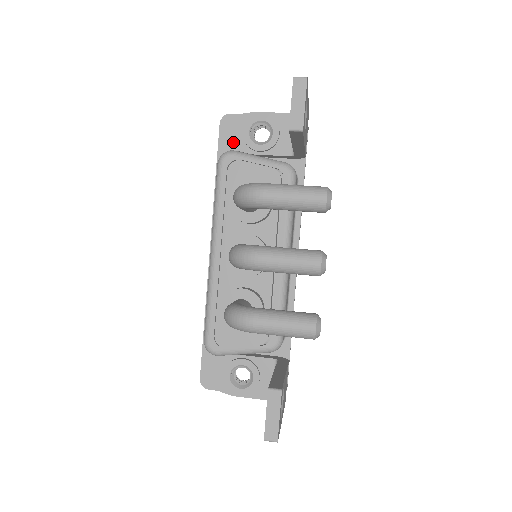
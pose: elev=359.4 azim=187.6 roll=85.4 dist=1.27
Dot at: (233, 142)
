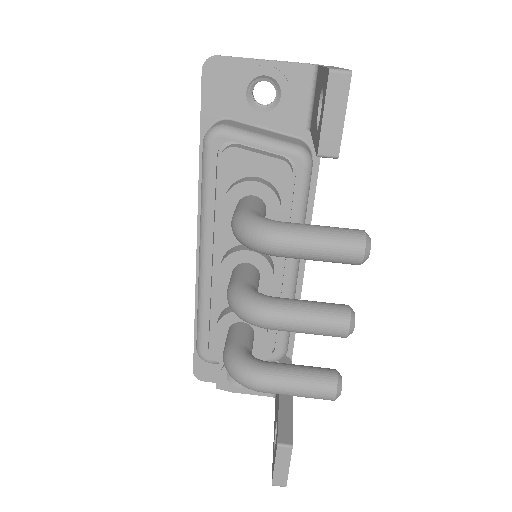
Dot at: (222, 100)
